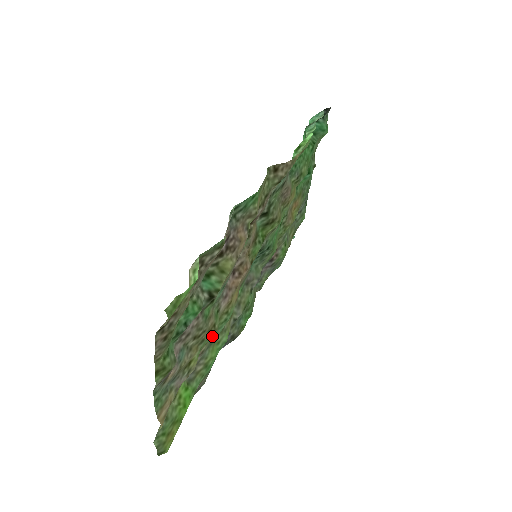
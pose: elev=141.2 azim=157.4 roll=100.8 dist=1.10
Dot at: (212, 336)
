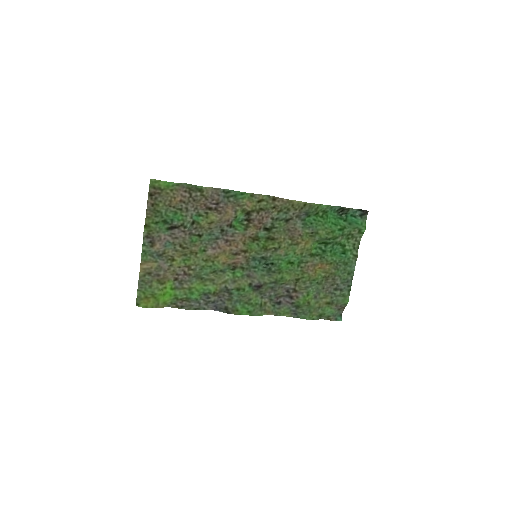
Dot at: (199, 270)
